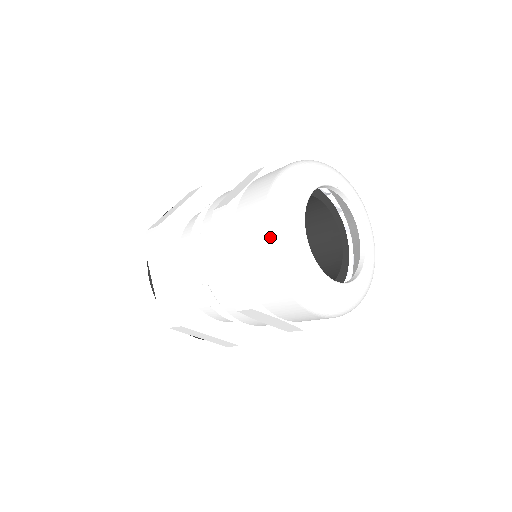
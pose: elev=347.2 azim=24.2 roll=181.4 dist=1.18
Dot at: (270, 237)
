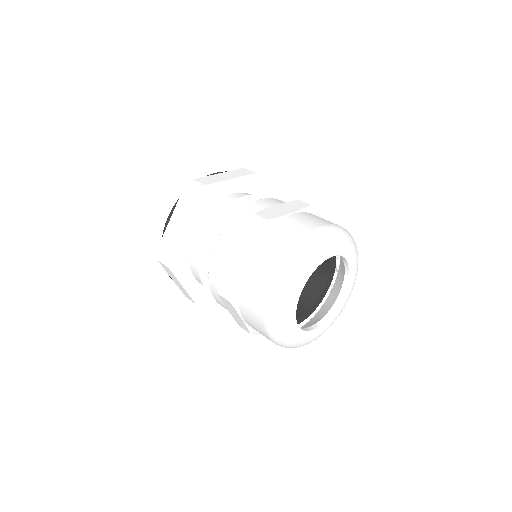
Dot at: (269, 334)
